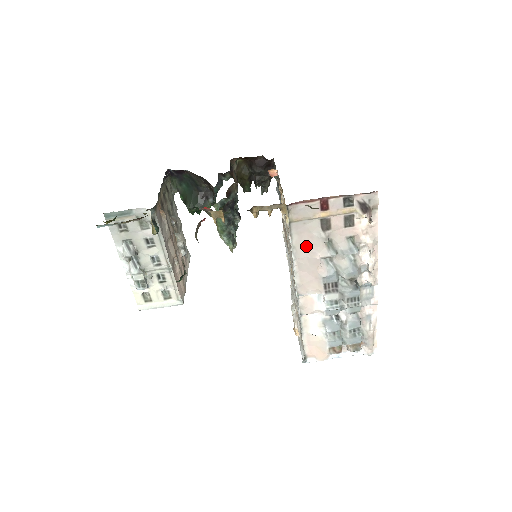
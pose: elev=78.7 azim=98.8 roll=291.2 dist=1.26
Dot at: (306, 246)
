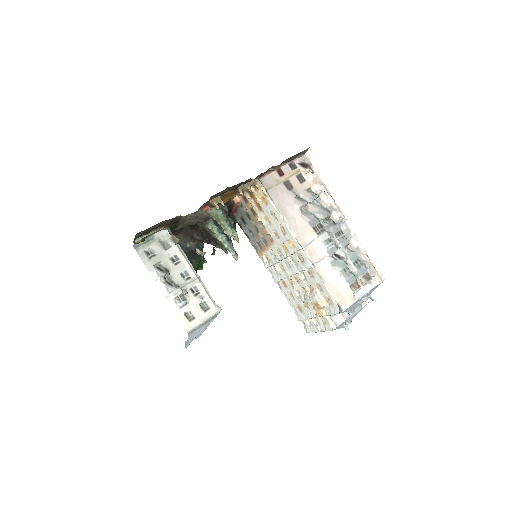
Dot at: (285, 205)
